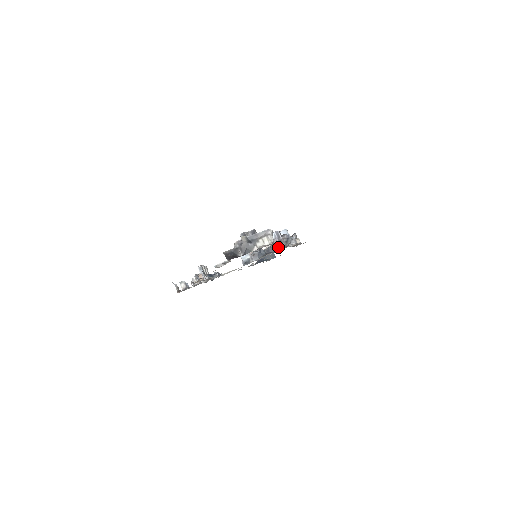
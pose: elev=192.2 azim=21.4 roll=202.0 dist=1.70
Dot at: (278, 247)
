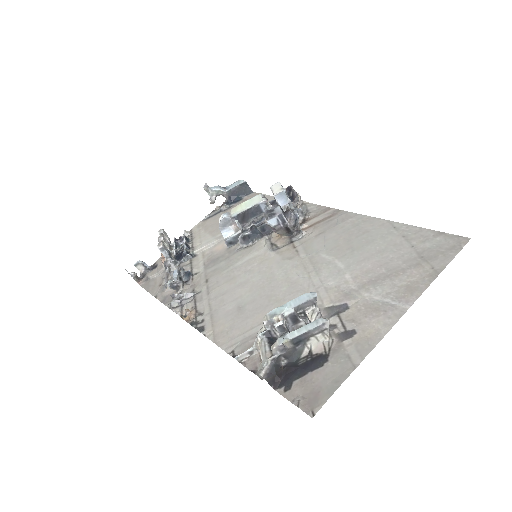
Dot at: (283, 233)
